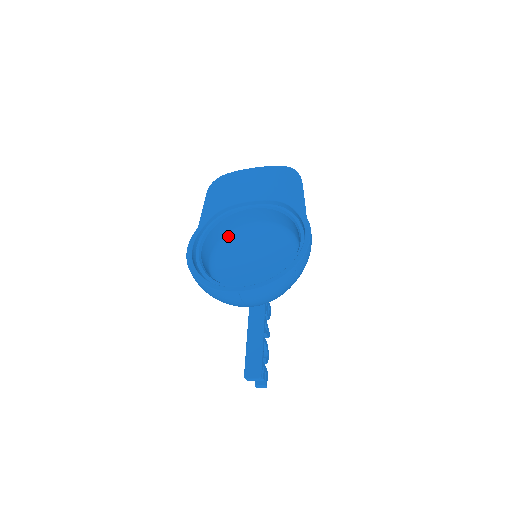
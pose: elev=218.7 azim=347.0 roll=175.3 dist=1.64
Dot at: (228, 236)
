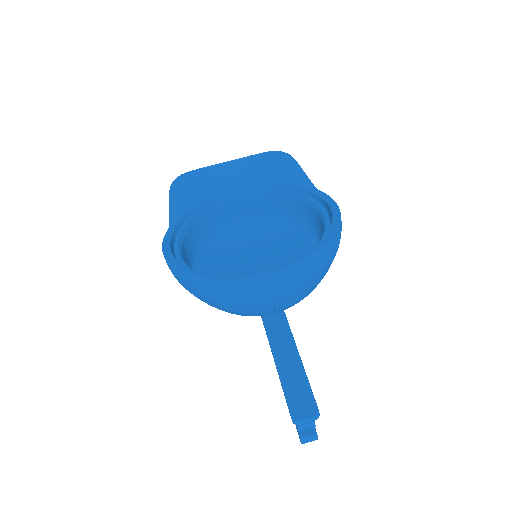
Dot at: (208, 242)
